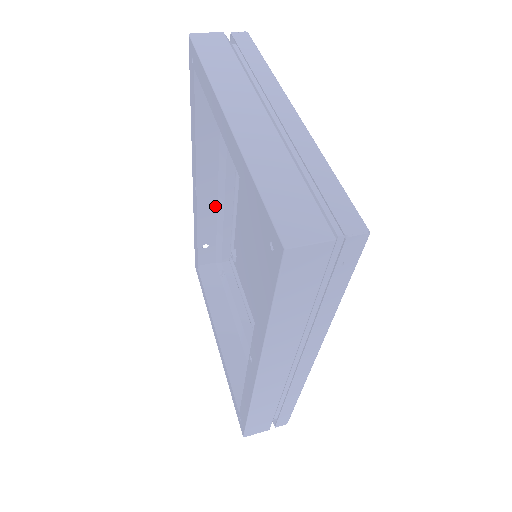
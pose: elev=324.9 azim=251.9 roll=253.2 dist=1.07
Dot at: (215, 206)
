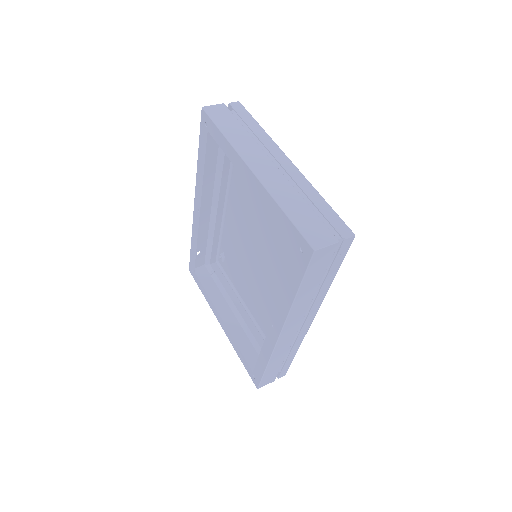
Dot at: (208, 221)
